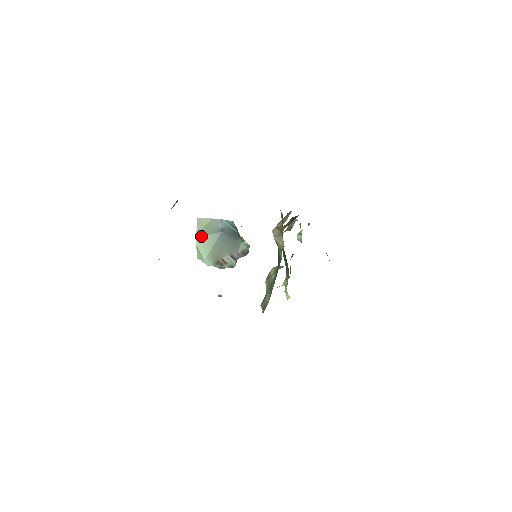
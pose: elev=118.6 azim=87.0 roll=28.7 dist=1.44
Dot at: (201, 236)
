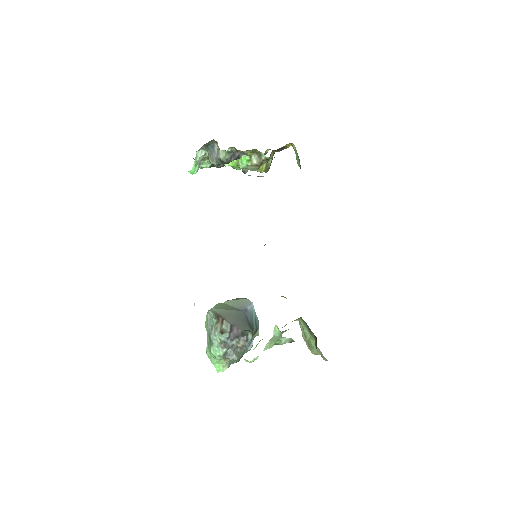
Dot at: (228, 304)
